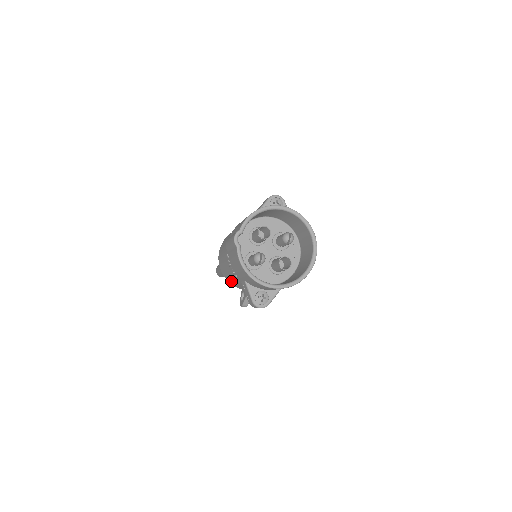
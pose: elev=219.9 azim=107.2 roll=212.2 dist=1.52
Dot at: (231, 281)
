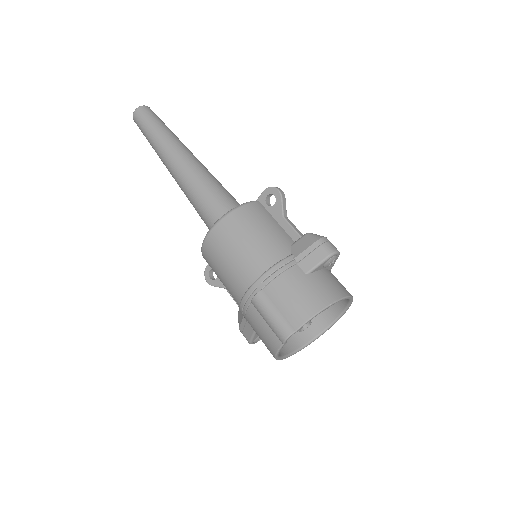
Dot at: (213, 270)
